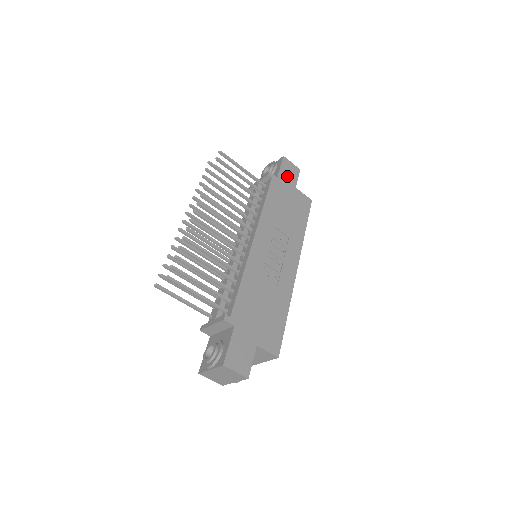
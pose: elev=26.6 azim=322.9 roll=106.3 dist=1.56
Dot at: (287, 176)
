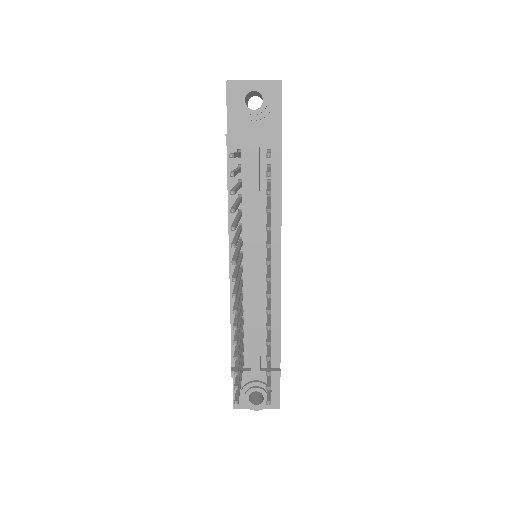
Dot at: occluded
